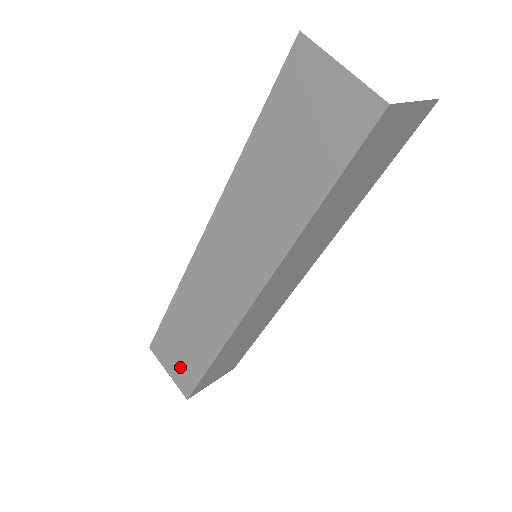
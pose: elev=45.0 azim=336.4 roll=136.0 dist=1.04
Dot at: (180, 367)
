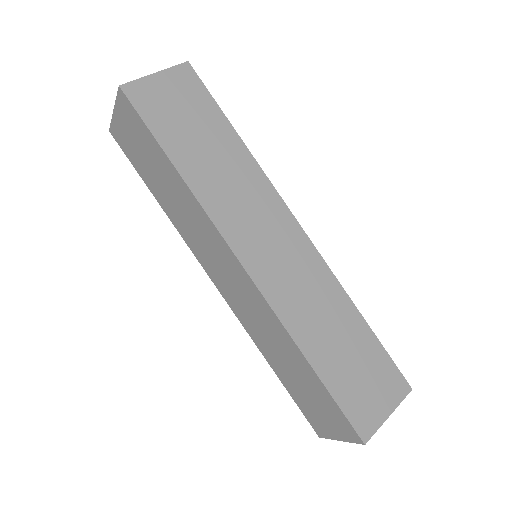
Dot at: (328, 415)
